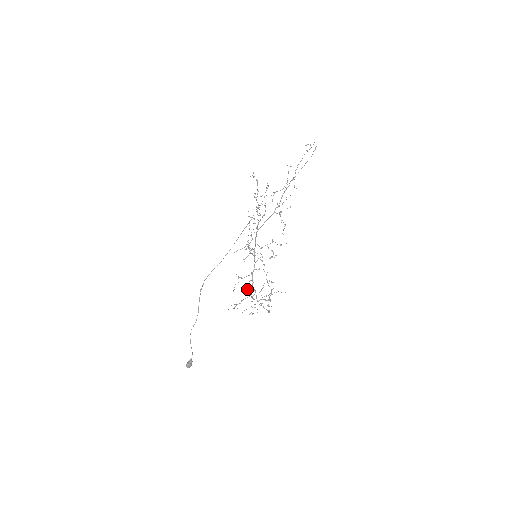
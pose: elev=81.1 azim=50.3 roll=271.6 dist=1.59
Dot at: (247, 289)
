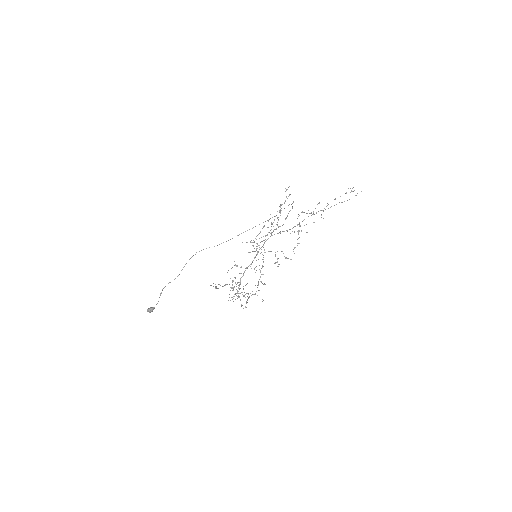
Dot at: occluded
